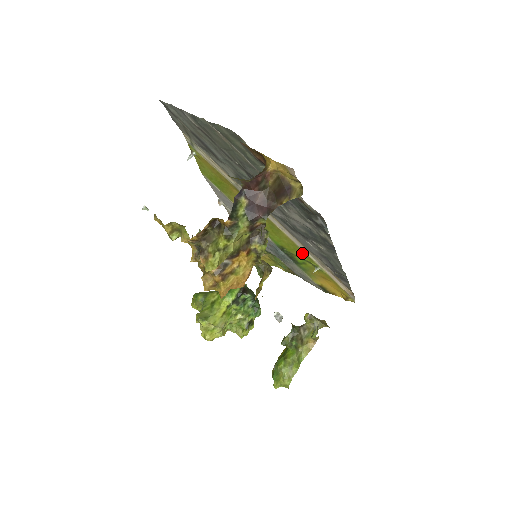
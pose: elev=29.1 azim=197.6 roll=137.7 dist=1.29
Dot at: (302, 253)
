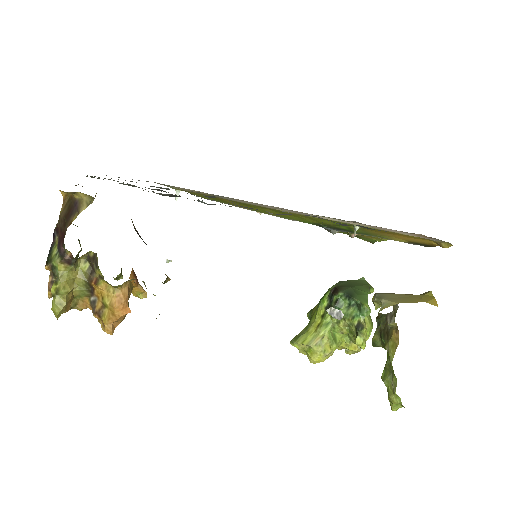
Dot at: (326, 220)
